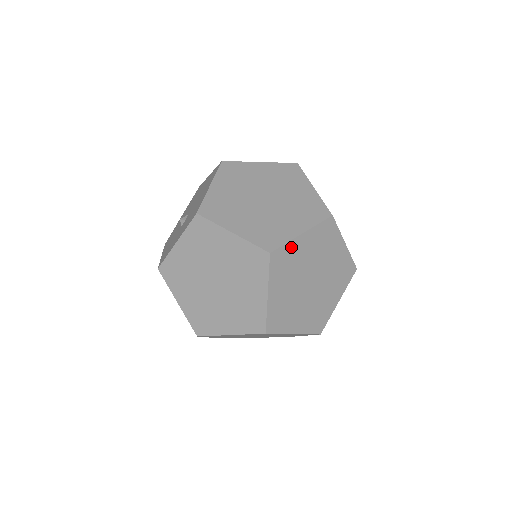
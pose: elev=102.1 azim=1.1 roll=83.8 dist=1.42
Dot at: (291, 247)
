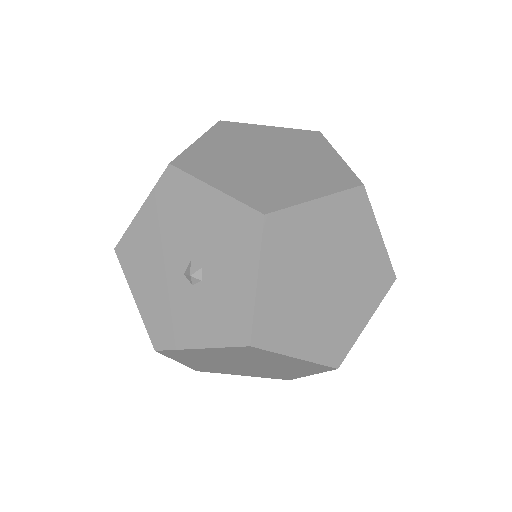
Dot at: occluded
